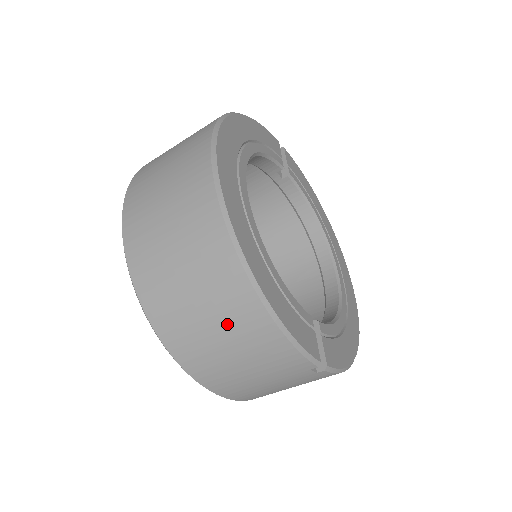
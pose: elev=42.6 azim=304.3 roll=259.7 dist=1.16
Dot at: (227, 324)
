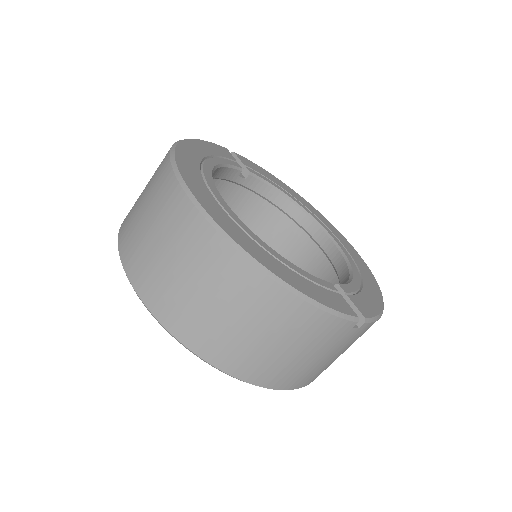
Dot at: (264, 322)
